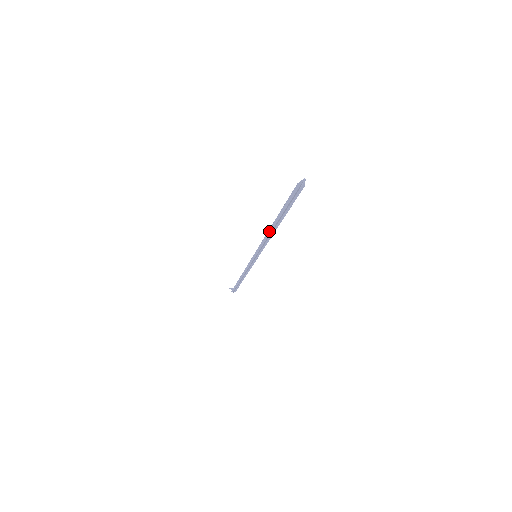
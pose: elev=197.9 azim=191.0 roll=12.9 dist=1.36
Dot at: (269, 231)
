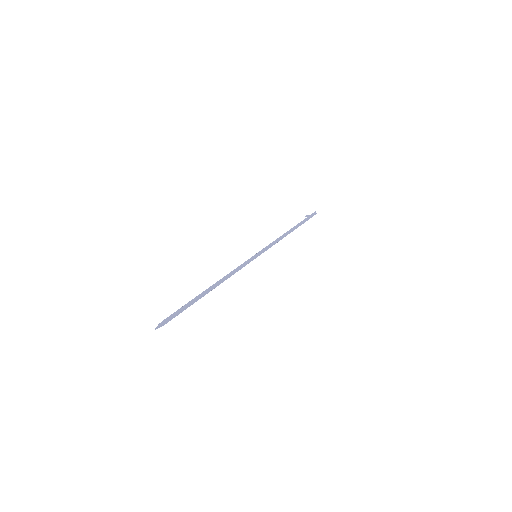
Dot at: (219, 281)
